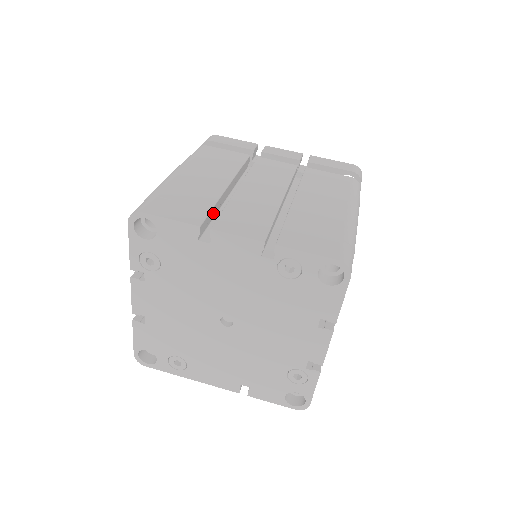
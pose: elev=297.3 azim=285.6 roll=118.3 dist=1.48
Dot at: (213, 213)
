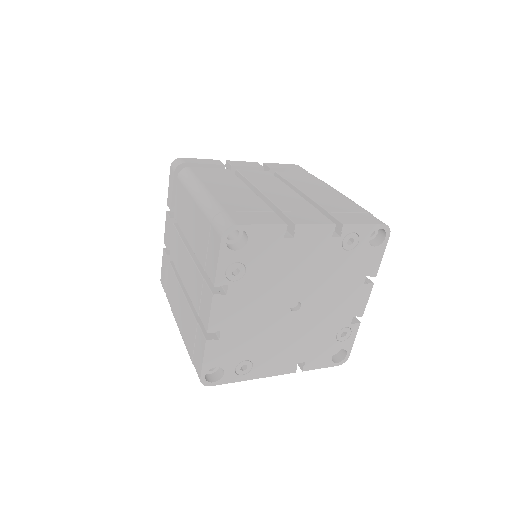
Dot at: occluded
